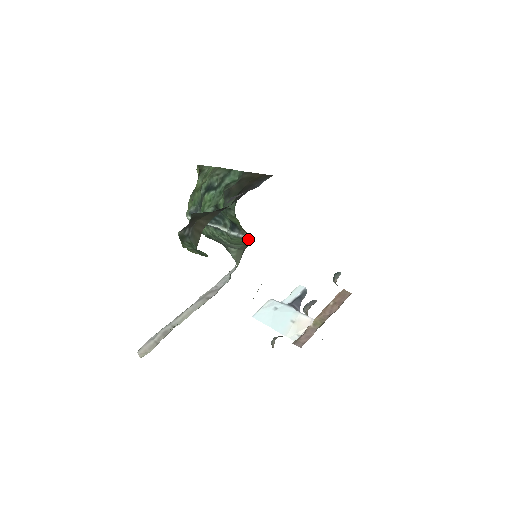
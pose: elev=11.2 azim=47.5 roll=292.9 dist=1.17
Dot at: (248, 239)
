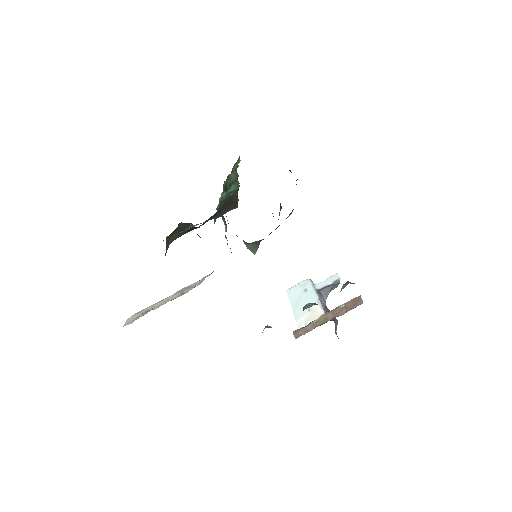
Dot at: occluded
